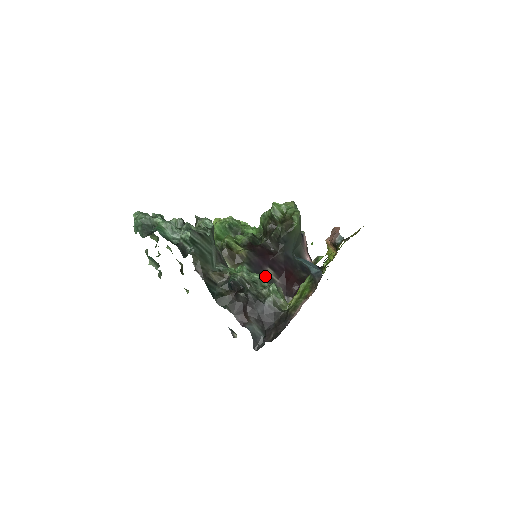
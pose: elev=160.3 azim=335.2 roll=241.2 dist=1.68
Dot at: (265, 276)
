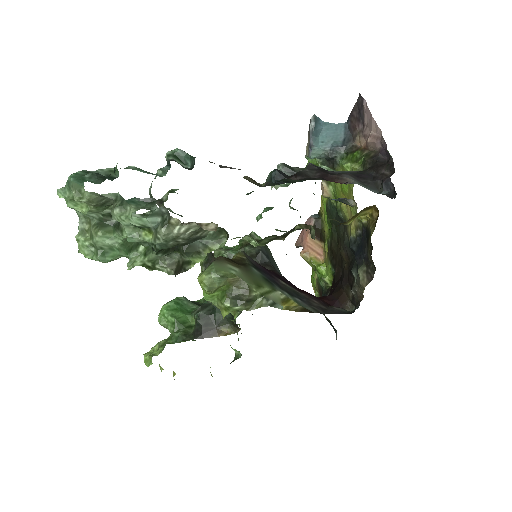
Dot at: (285, 288)
